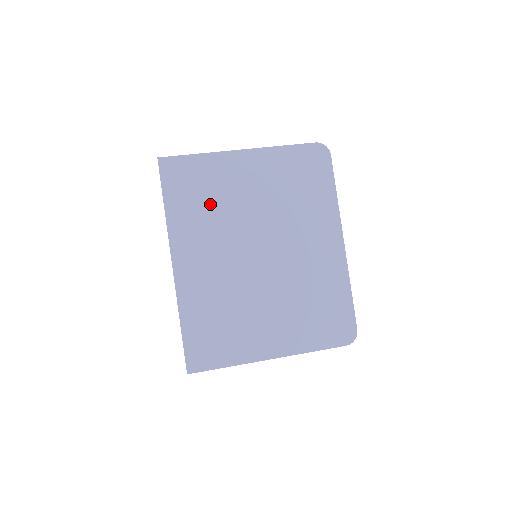
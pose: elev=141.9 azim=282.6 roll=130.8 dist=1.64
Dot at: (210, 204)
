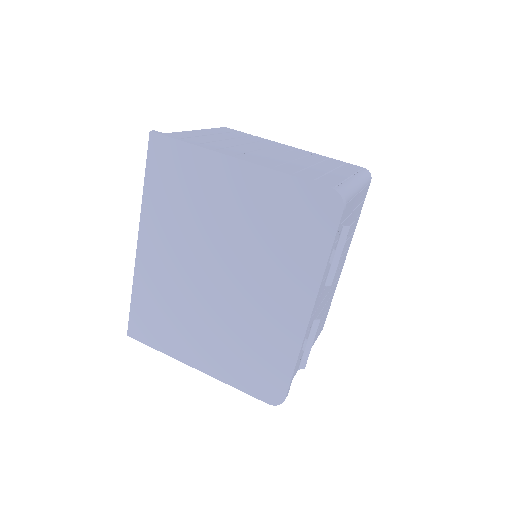
Dot at: (186, 204)
